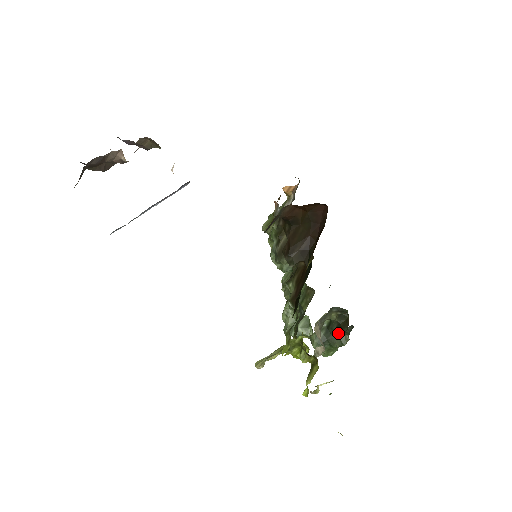
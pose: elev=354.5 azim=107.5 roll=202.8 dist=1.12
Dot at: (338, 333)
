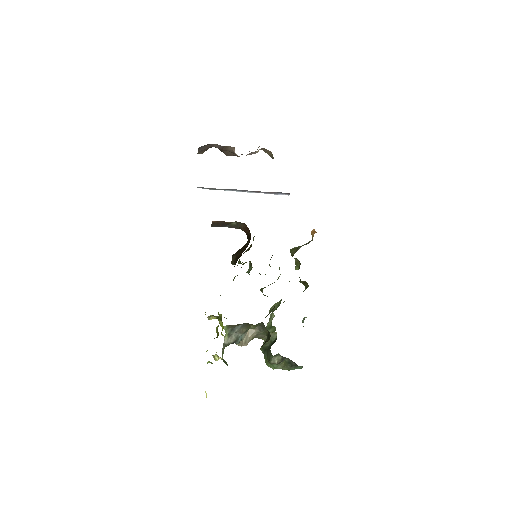
Dot at: (270, 350)
